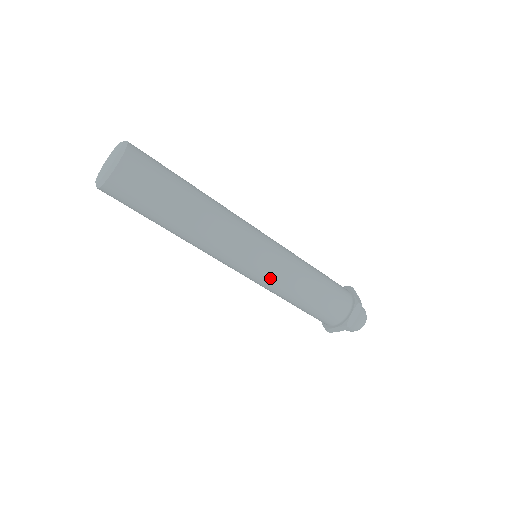
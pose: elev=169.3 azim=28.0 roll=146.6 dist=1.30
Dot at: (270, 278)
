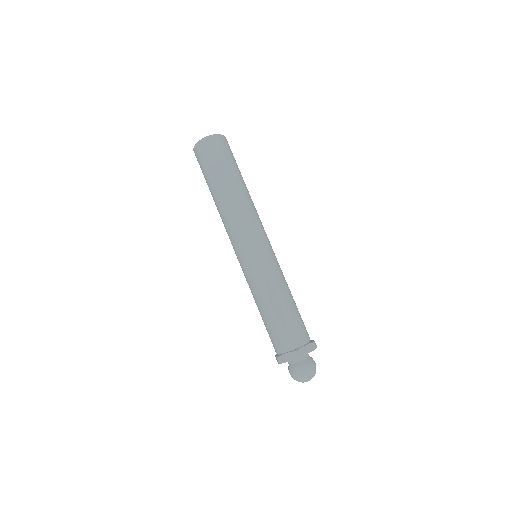
Dot at: (246, 272)
